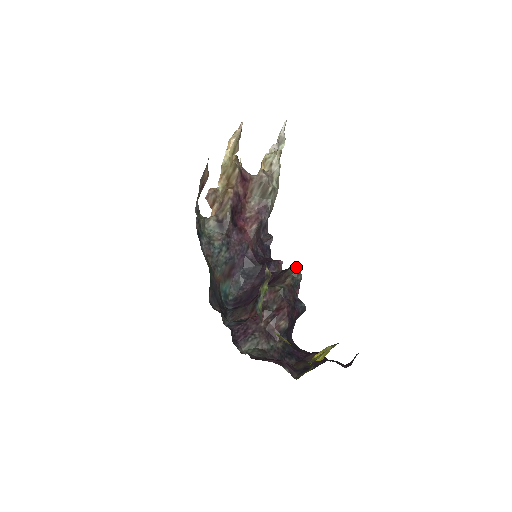
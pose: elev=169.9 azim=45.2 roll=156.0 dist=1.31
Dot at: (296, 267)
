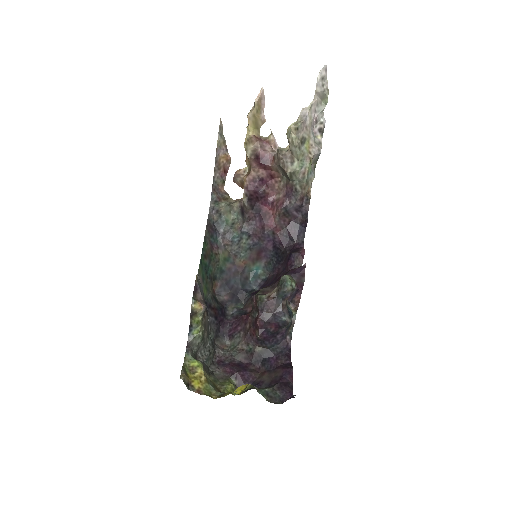
Dot at: (282, 279)
